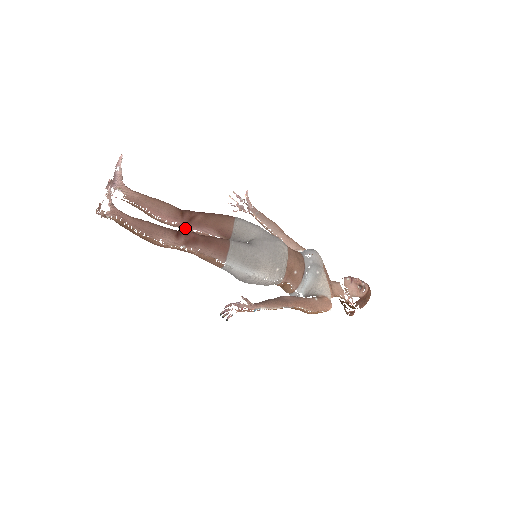
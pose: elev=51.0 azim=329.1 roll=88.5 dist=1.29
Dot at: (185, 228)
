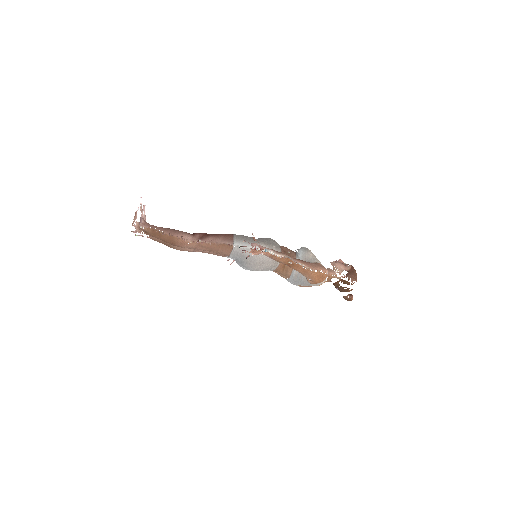
Dot at: occluded
